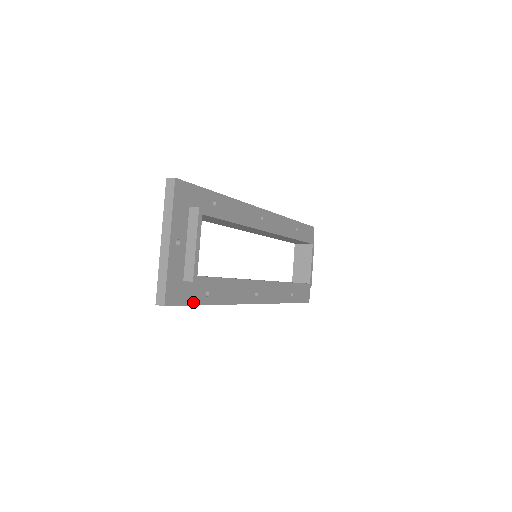
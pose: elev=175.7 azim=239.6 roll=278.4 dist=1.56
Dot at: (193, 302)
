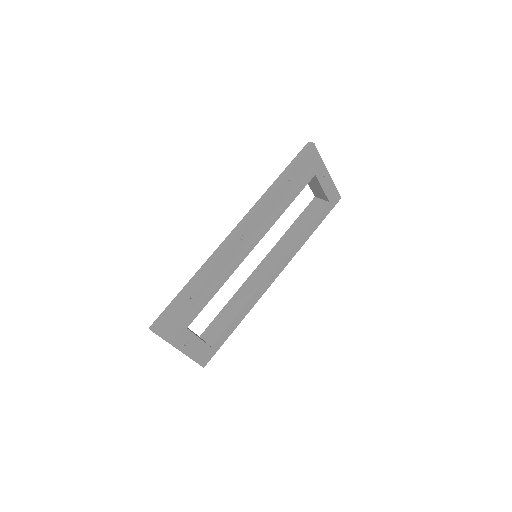
Dot at: (221, 343)
